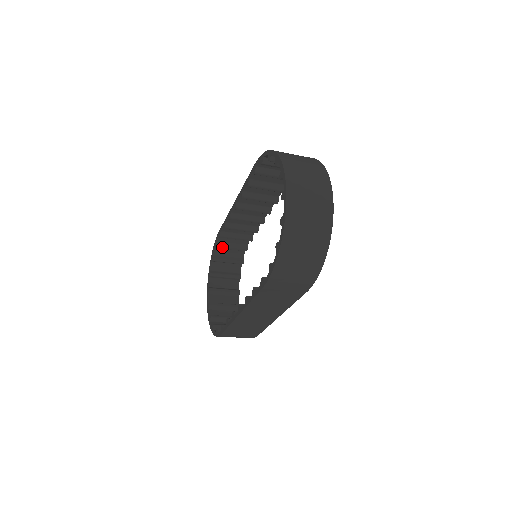
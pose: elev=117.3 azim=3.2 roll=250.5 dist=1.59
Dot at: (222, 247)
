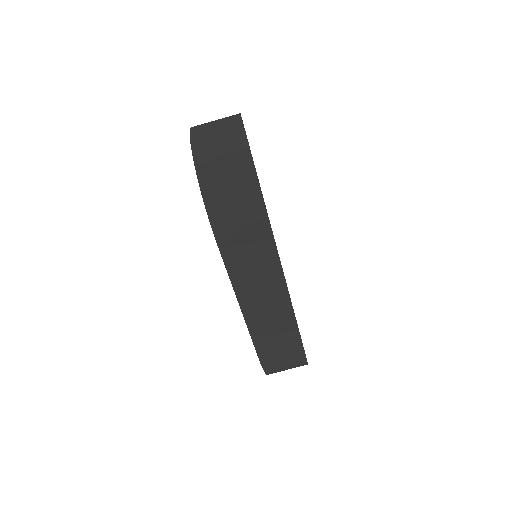
Dot at: occluded
